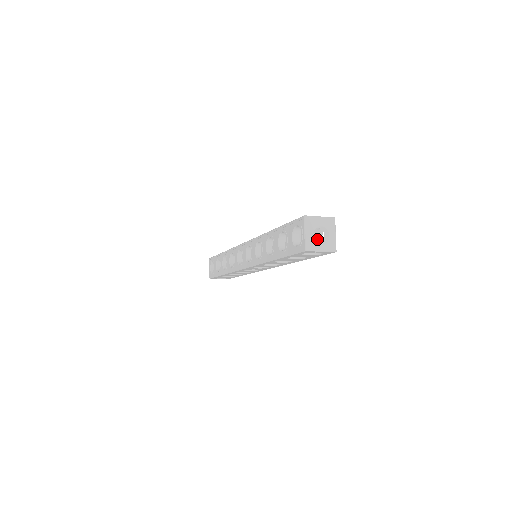
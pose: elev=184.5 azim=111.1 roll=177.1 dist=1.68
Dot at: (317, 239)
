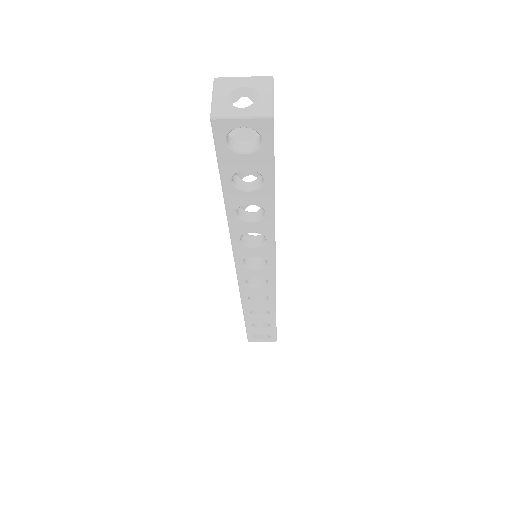
Dot at: occluded
